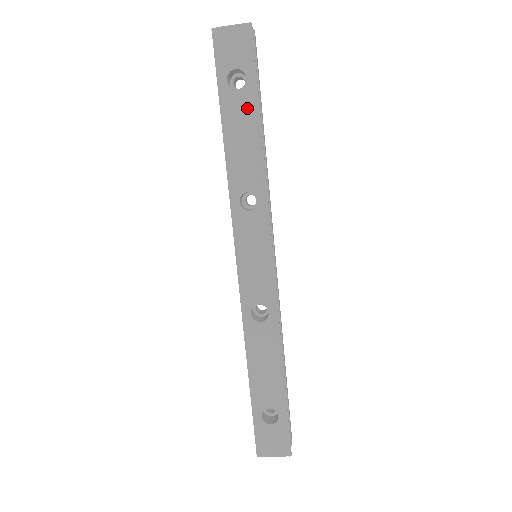
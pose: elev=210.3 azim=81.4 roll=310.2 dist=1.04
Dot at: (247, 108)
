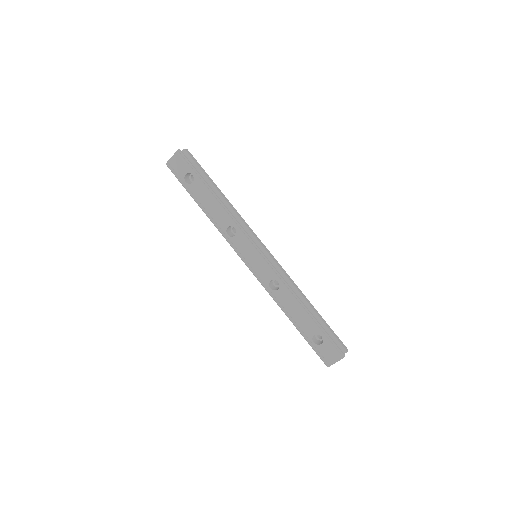
Dot at: (202, 188)
